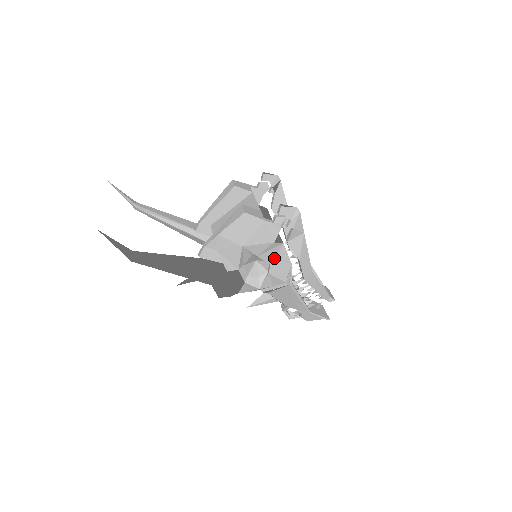
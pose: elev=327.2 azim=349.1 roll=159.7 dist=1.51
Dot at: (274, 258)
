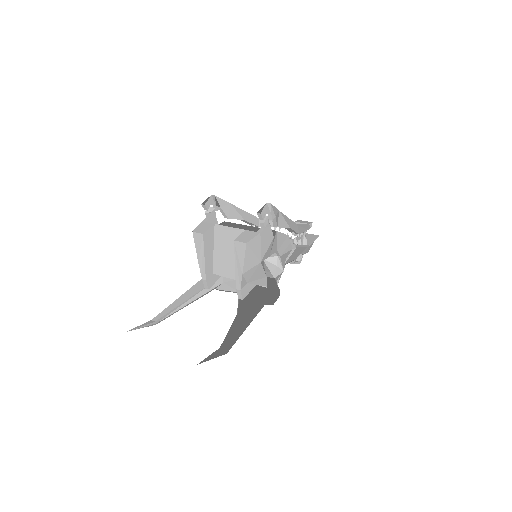
Dot at: (277, 245)
